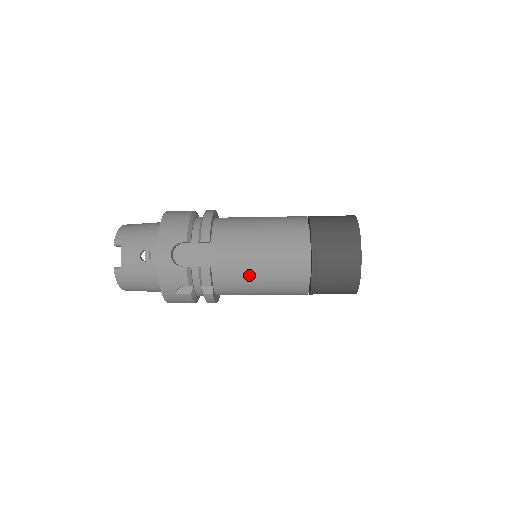
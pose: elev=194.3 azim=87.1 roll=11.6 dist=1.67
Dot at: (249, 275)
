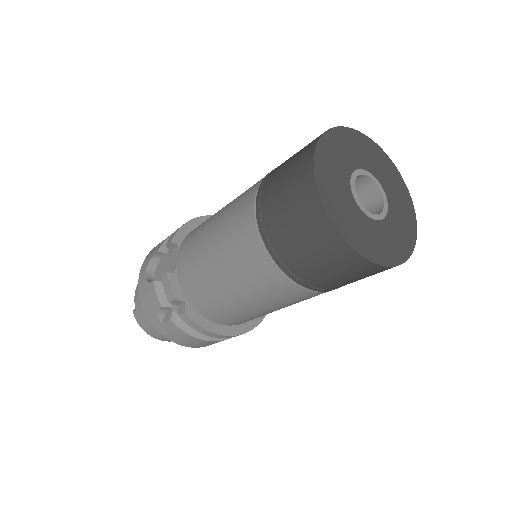
Dot at: (207, 272)
